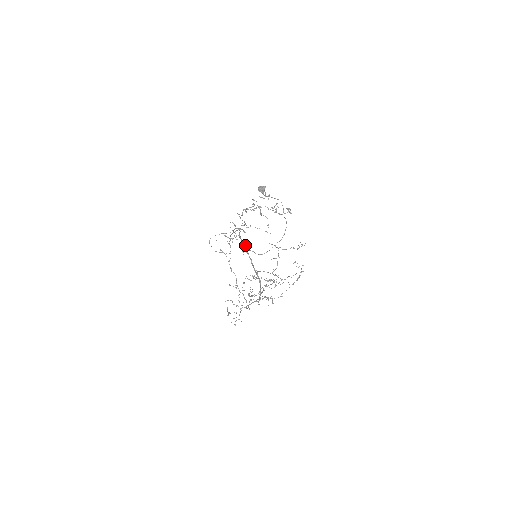
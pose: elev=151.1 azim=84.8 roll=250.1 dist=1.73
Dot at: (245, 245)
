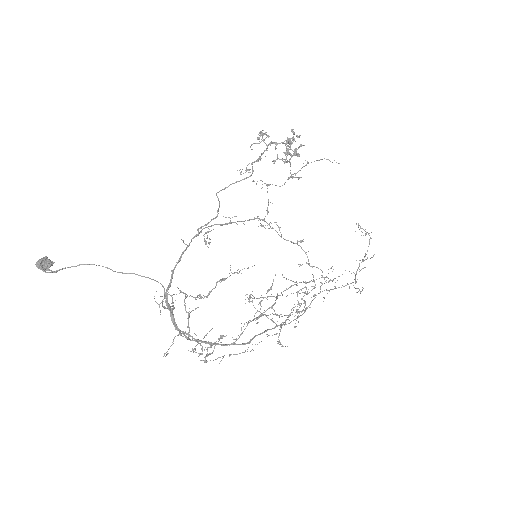
Dot at: (167, 288)
